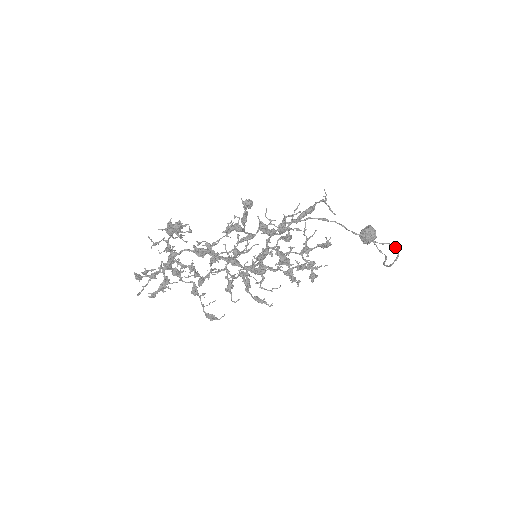
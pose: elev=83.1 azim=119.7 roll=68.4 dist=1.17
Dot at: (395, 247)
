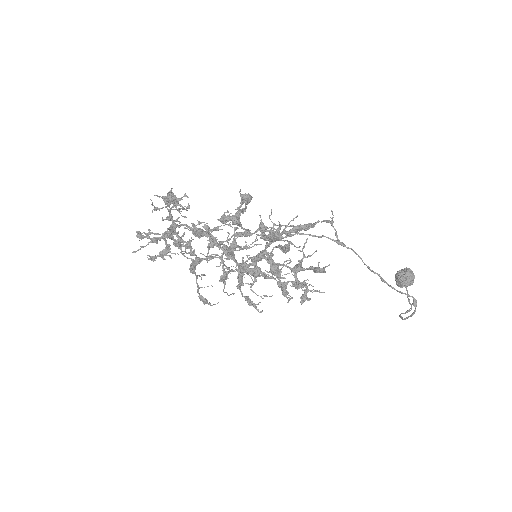
Dot at: (413, 301)
